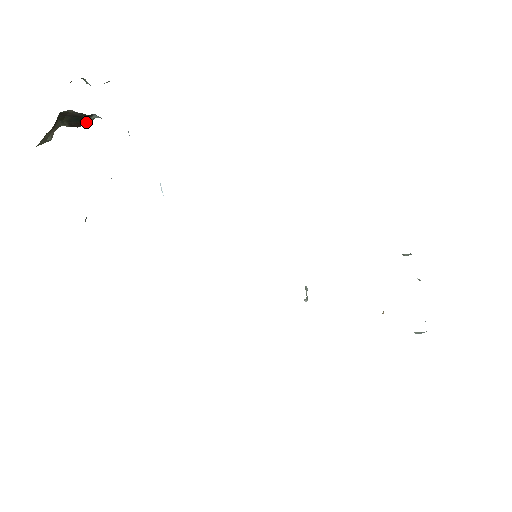
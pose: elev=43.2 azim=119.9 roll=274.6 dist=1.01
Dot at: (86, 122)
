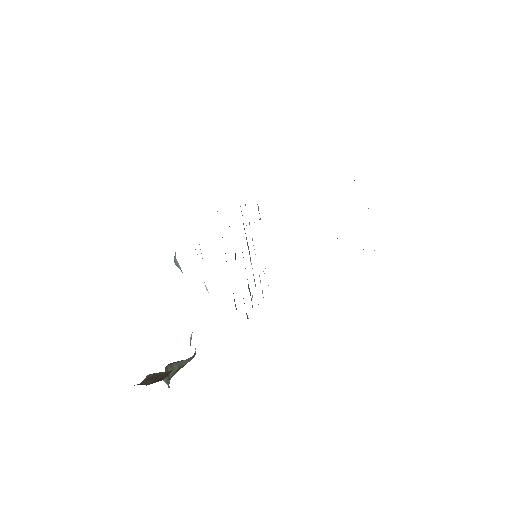
Dot at: occluded
